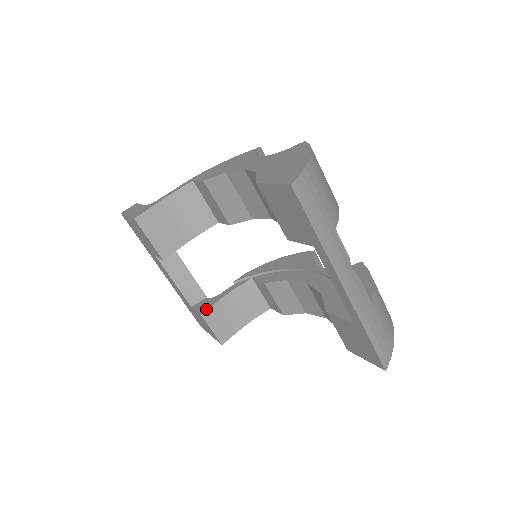
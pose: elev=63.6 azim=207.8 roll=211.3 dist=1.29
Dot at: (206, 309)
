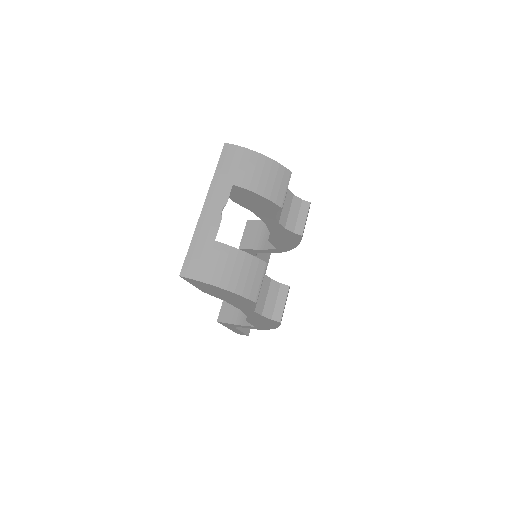
Dot at: occluded
